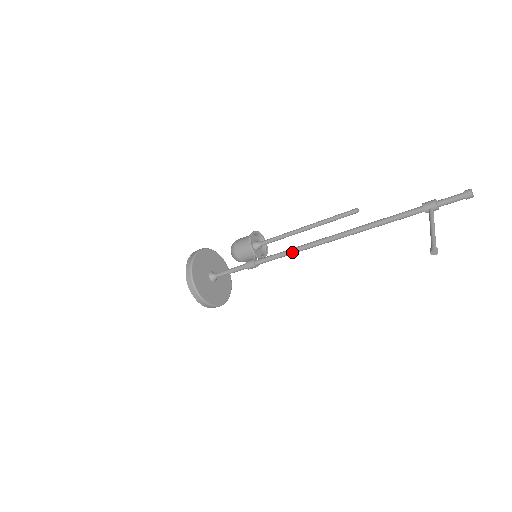
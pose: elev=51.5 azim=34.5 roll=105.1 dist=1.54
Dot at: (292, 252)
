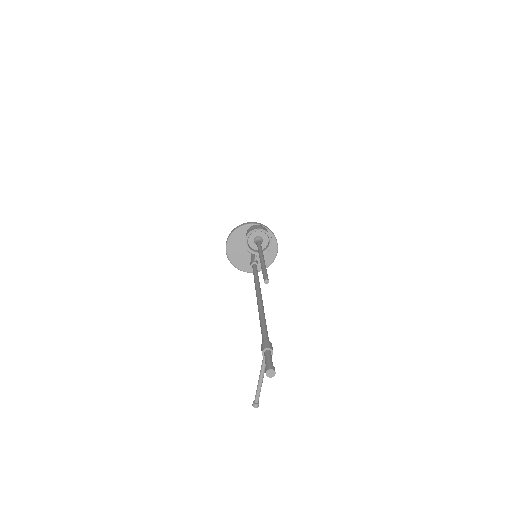
Dot at: occluded
